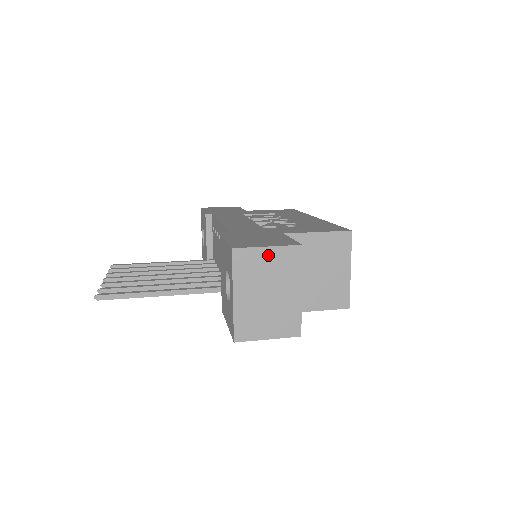
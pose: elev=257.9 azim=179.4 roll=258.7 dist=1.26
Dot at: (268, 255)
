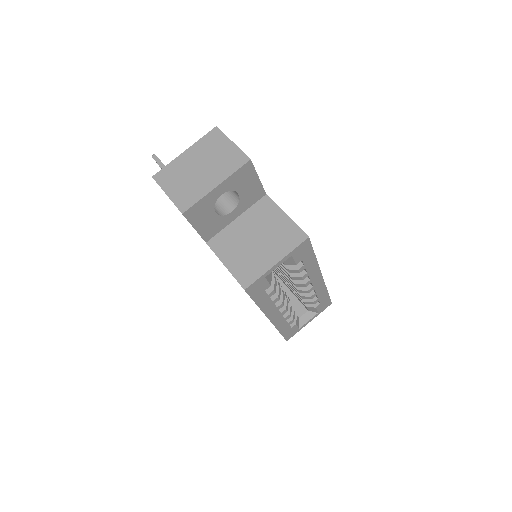
Dot at: (227, 147)
